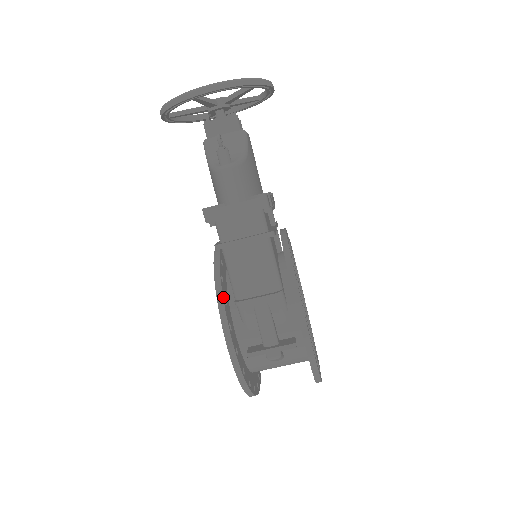
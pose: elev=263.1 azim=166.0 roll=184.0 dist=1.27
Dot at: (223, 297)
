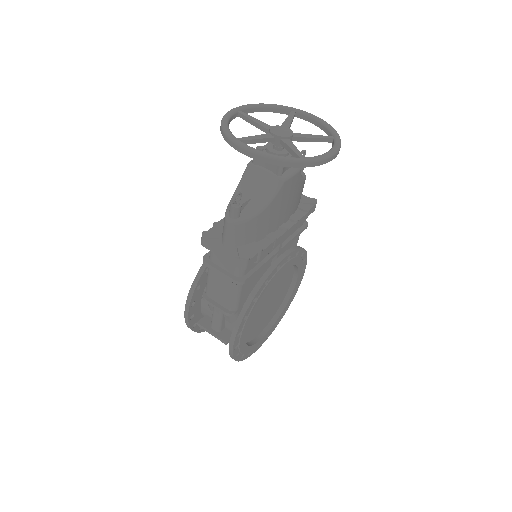
Dot at: (197, 286)
